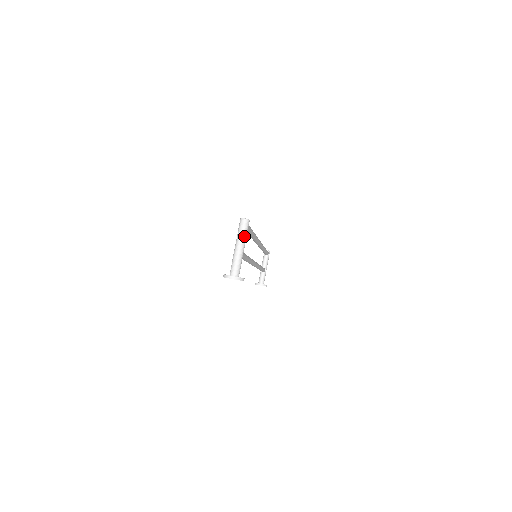
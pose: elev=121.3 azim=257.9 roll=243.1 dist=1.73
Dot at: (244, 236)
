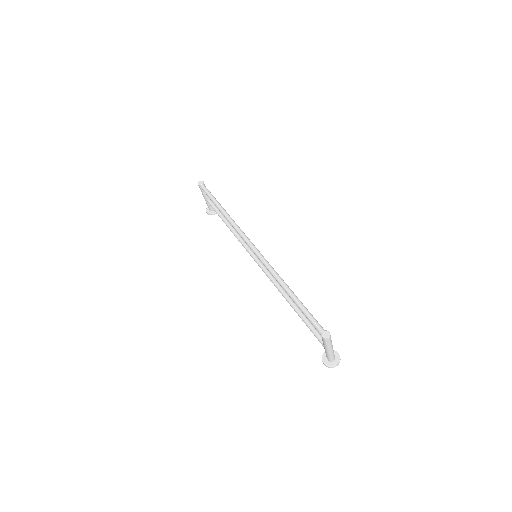
Dot at: (331, 343)
